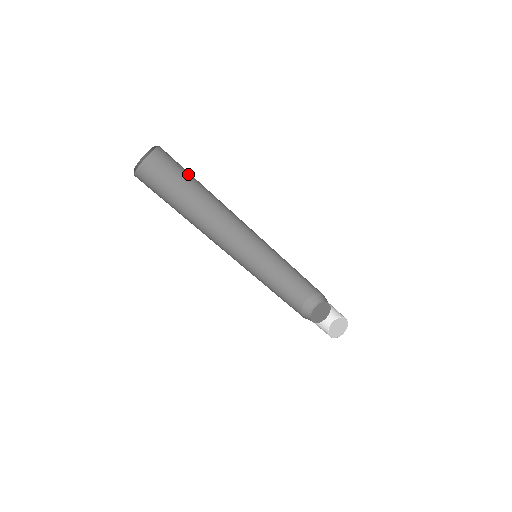
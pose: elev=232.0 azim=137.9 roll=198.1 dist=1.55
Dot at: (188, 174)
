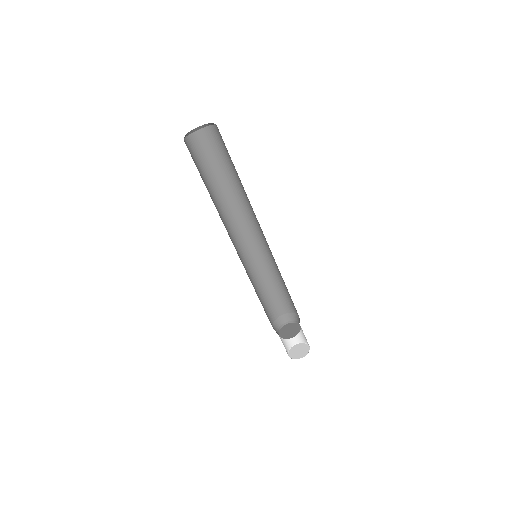
Dot at: (223, 160)
